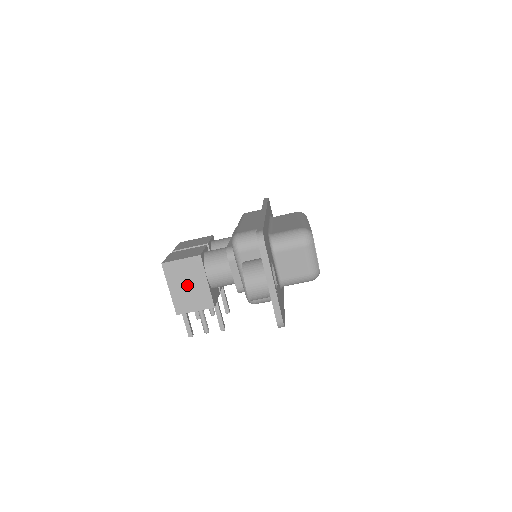
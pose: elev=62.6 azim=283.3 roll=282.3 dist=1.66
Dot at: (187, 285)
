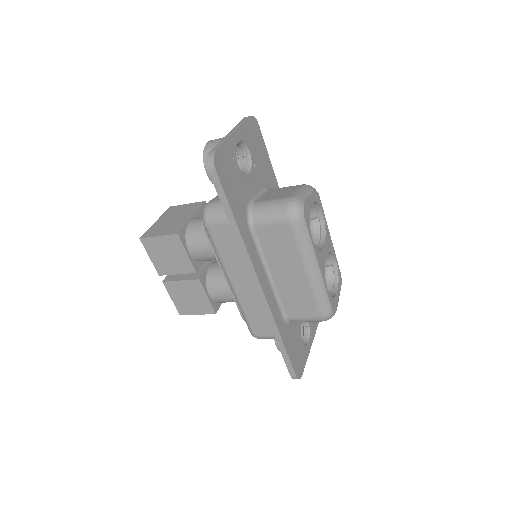
Dot at: occluded
